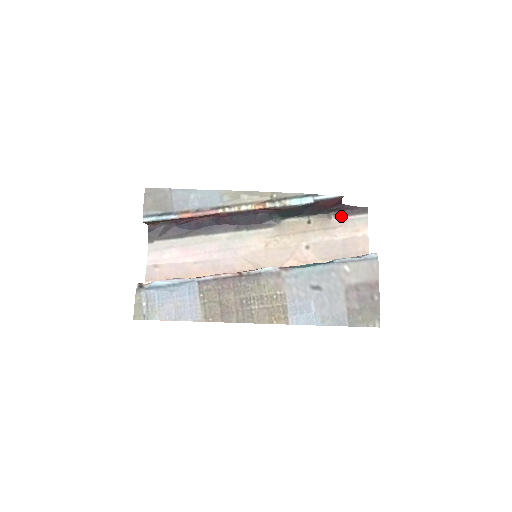
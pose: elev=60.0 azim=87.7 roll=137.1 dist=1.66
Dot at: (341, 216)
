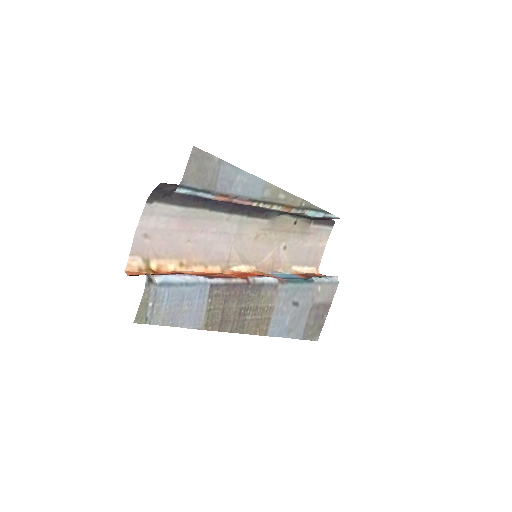
Dot at: (317, 224)
